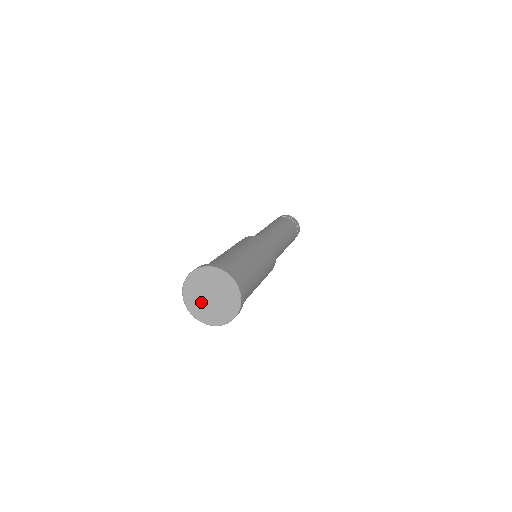
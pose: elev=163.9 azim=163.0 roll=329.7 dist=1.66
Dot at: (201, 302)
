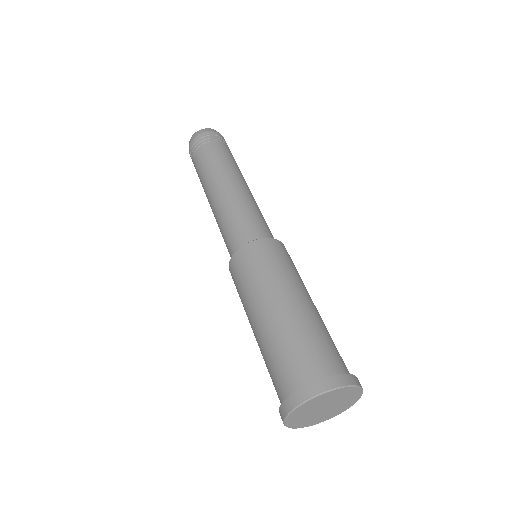
Dot at: (312, 417)
